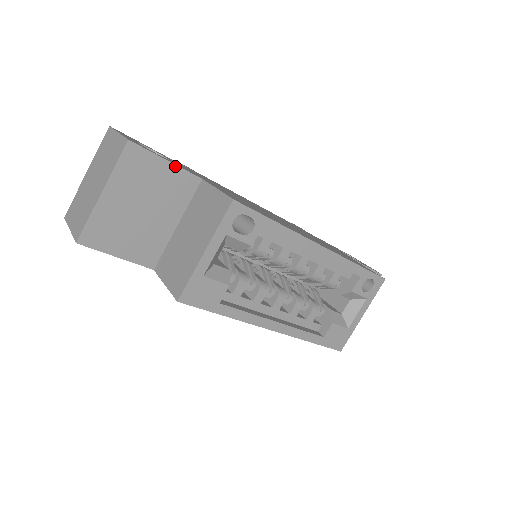
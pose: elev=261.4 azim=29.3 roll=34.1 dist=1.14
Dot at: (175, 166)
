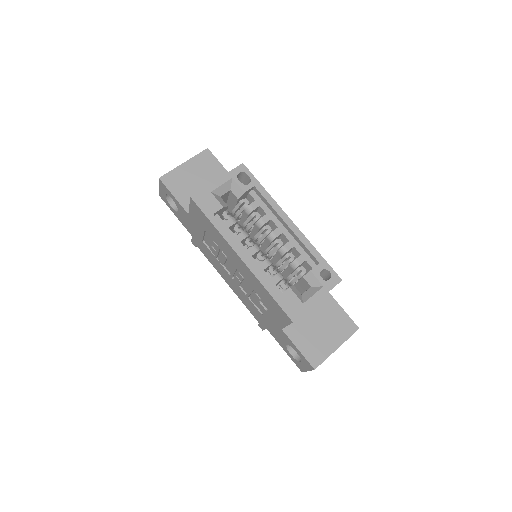
Dot at: (225, 169)
